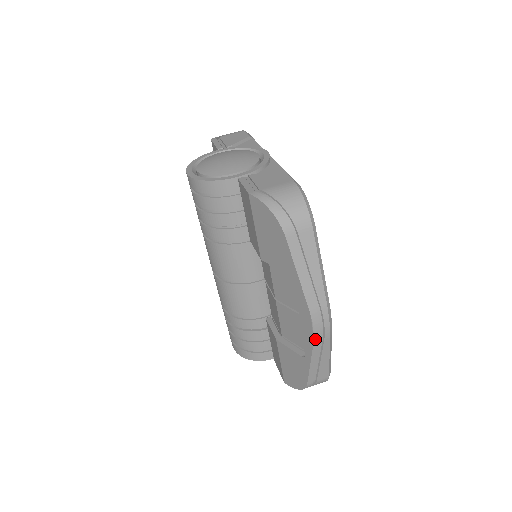
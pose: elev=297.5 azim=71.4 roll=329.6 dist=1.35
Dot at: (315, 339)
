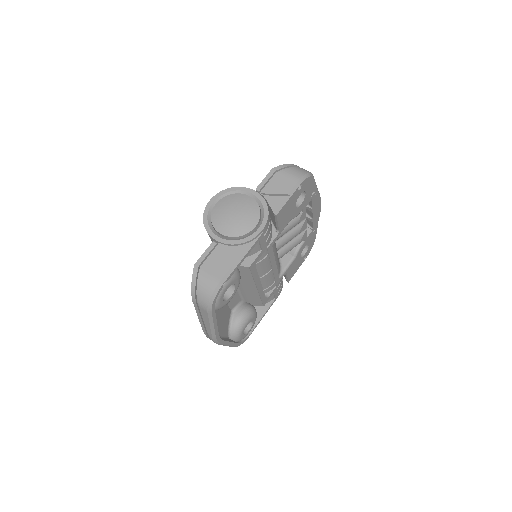
Dot at: occluded
